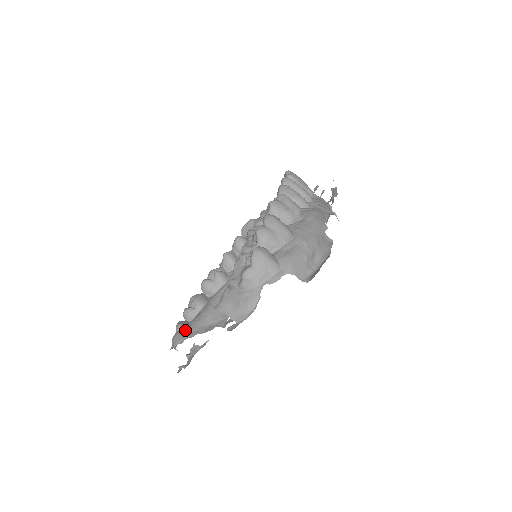
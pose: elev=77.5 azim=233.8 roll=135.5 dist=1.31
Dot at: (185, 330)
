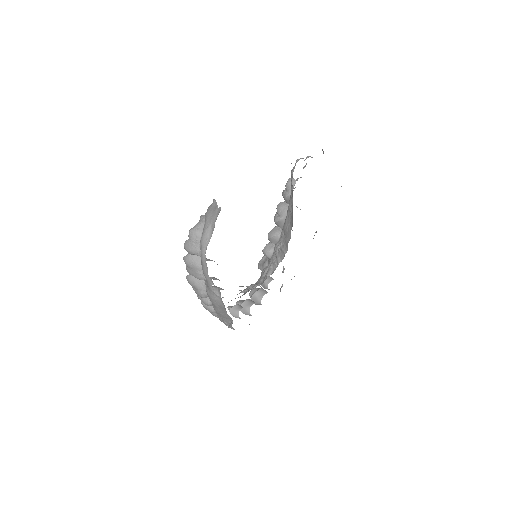
Dot at: occluded
